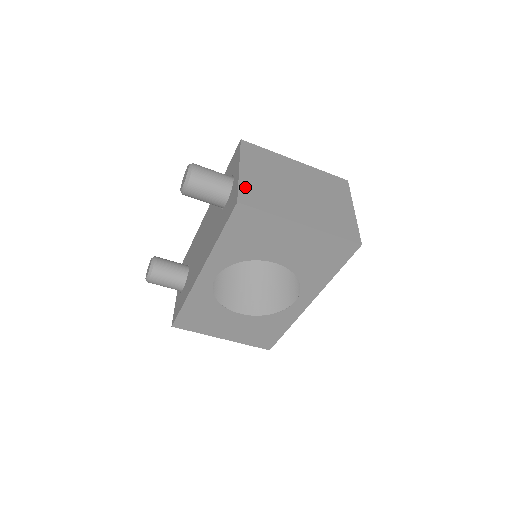
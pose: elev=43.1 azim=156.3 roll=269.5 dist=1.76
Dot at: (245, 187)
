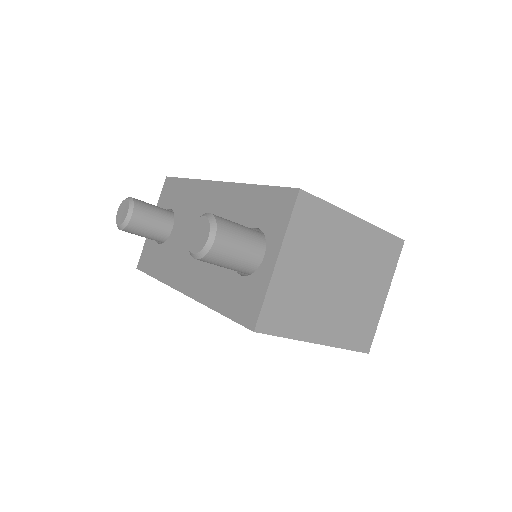
Dot at: (273, 298)
